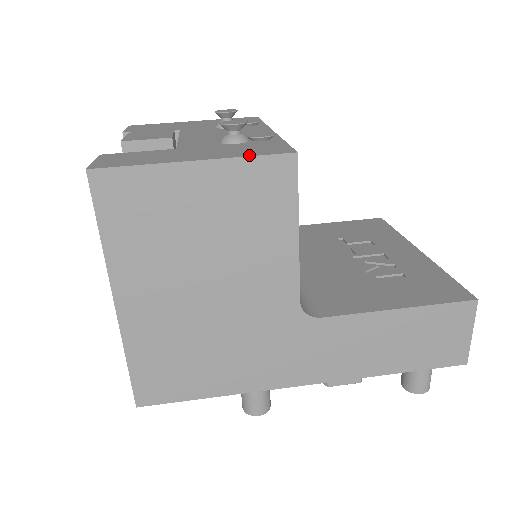
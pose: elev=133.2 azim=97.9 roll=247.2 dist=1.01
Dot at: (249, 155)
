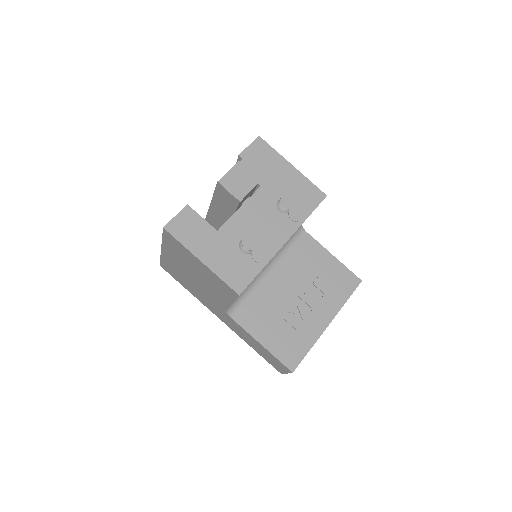
Dot at: (223, 278)
